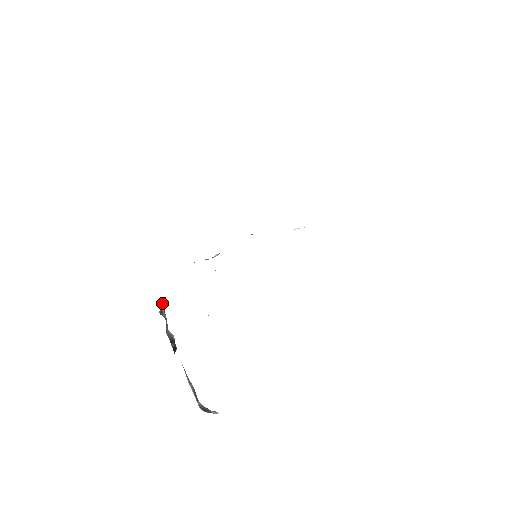
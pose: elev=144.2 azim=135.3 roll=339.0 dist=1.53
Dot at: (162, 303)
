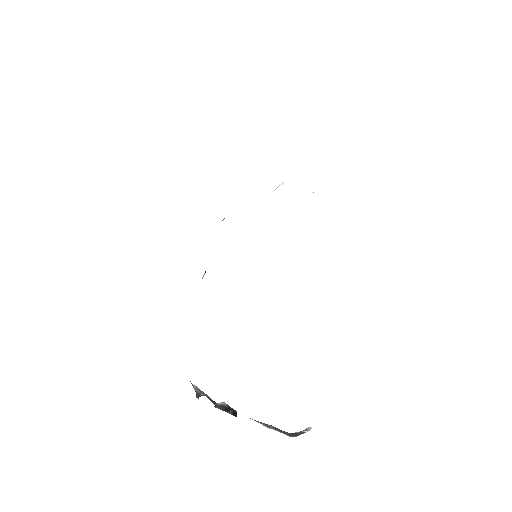
Dot at: (192, 385)
